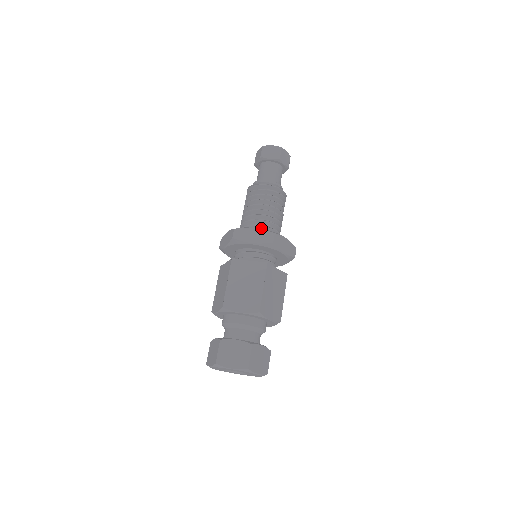
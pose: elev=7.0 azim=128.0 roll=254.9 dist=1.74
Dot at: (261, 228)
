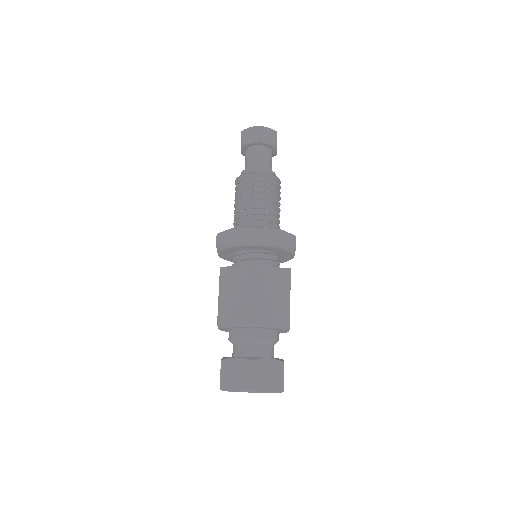
Dot at: (249, 224)
